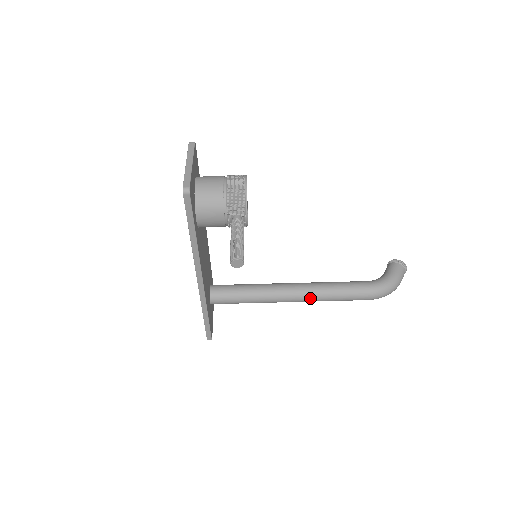
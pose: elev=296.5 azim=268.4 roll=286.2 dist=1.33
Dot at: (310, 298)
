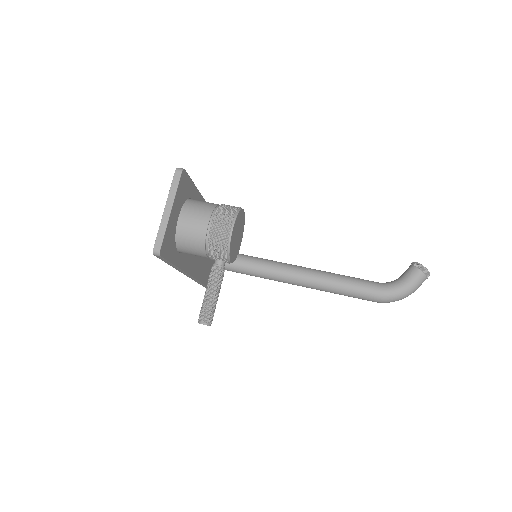
Dot at: (312, 288)
